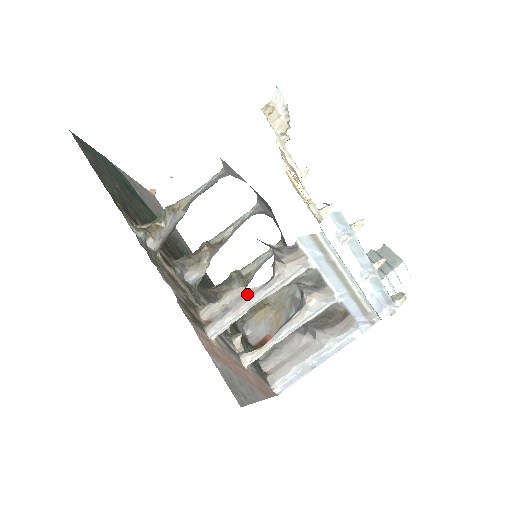
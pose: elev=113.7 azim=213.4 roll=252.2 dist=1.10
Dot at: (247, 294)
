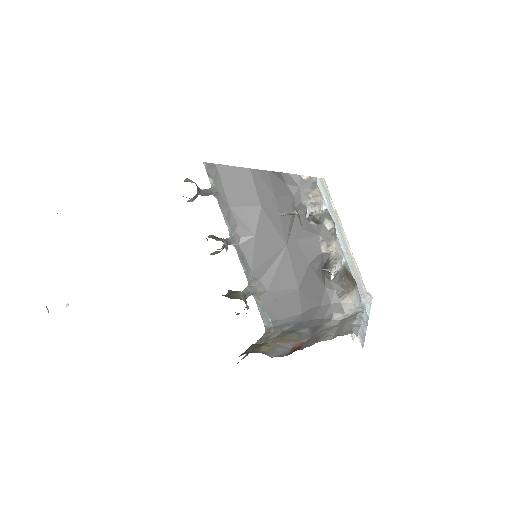
Dot at: occluded
